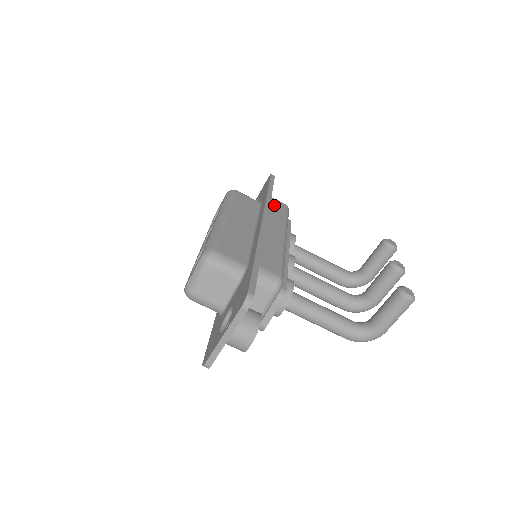
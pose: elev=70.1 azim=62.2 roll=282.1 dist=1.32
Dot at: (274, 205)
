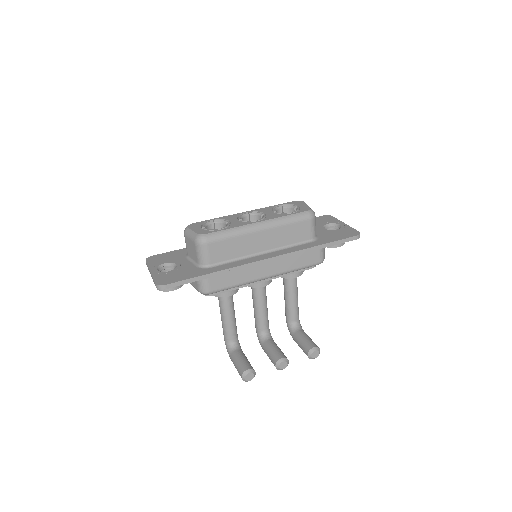
Dot at: (309, 254)
